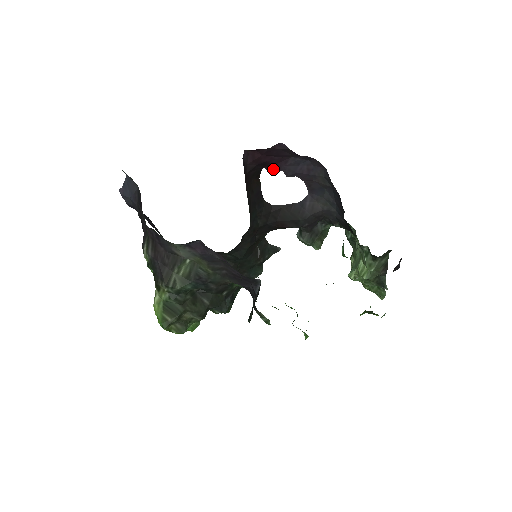
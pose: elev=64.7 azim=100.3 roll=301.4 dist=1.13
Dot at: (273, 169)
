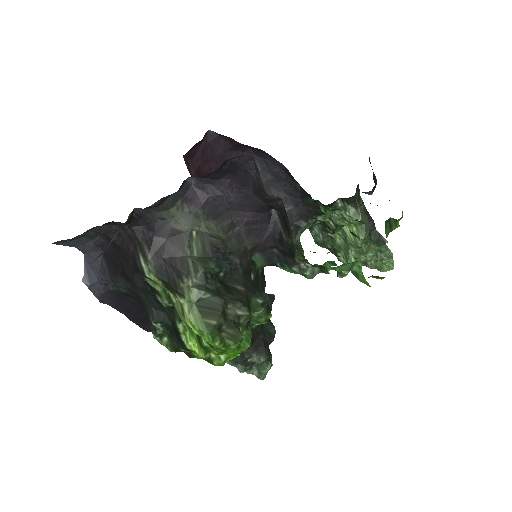
Dot at: occluded
